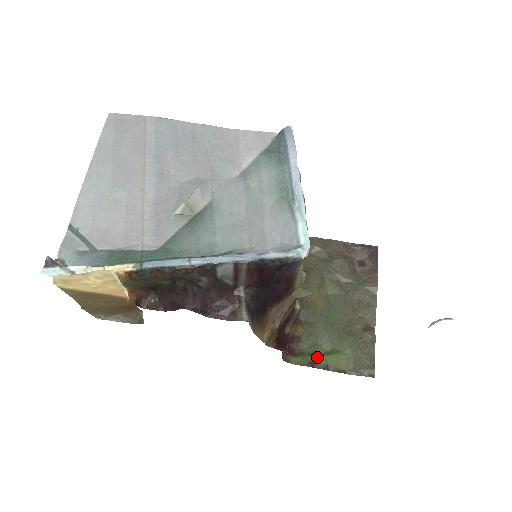
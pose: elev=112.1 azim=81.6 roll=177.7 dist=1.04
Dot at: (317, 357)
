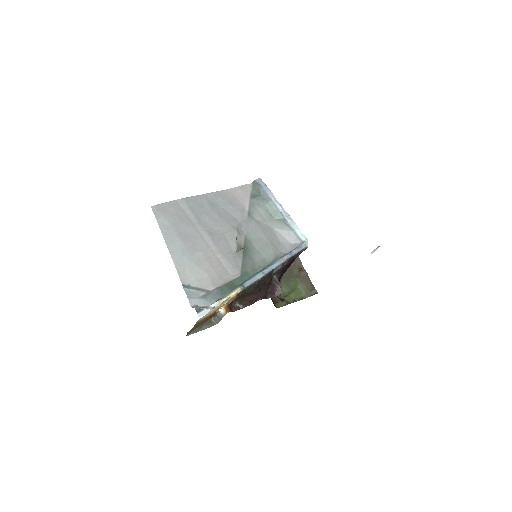
Dot at: (287, 298)
